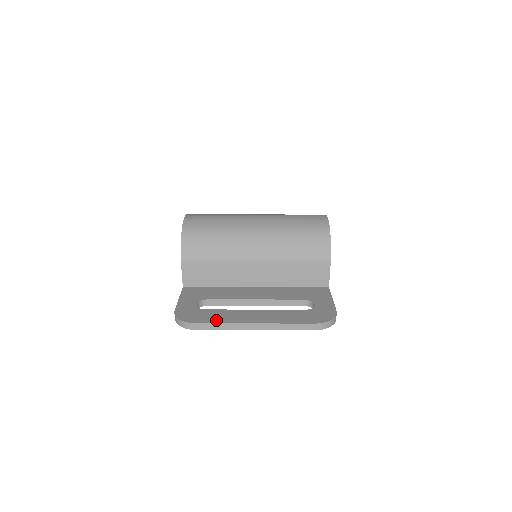
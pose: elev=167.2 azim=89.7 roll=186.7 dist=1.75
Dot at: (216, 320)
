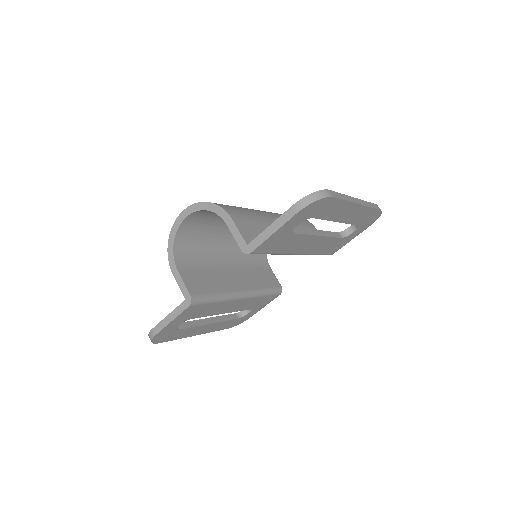
Dot at: occluded
